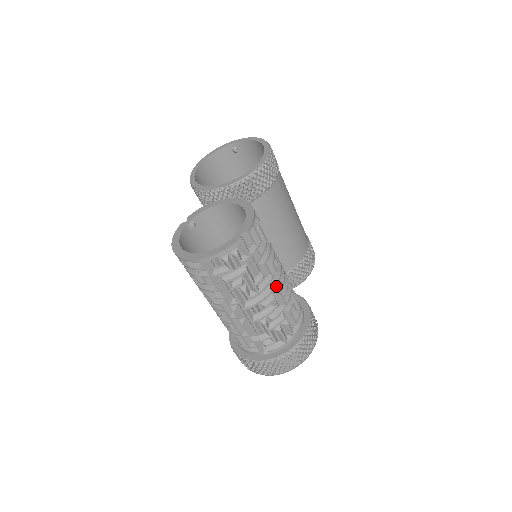
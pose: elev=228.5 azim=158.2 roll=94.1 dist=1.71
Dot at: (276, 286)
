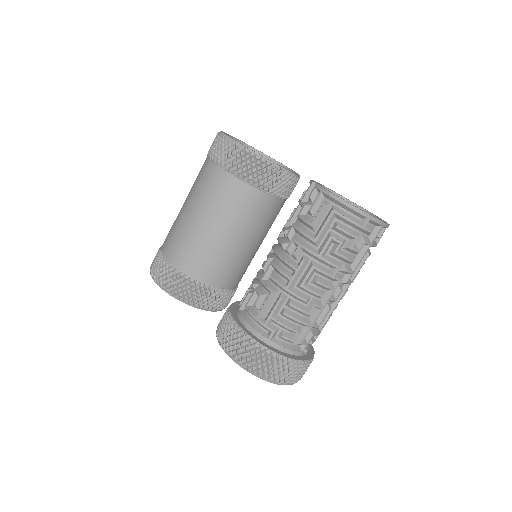
Dot at: occluded
